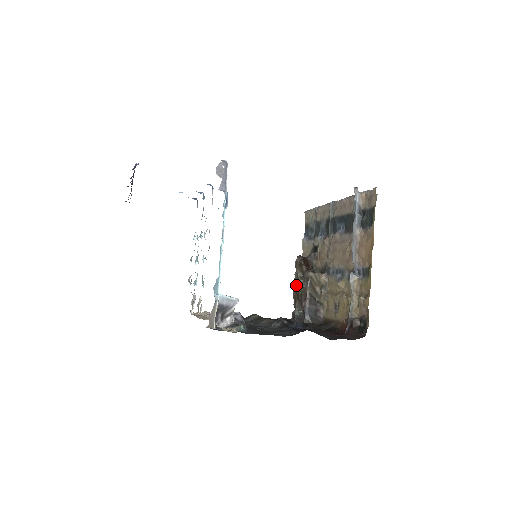
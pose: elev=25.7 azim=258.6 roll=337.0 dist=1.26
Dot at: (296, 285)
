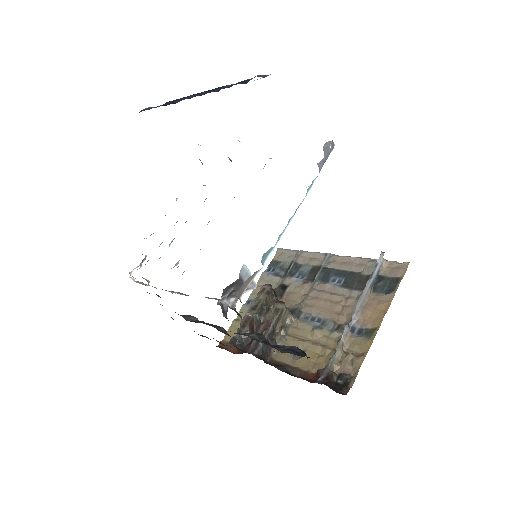
Dot at: (253, 311)
